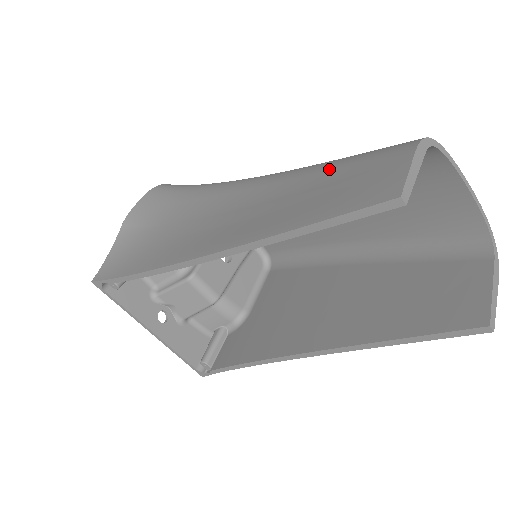
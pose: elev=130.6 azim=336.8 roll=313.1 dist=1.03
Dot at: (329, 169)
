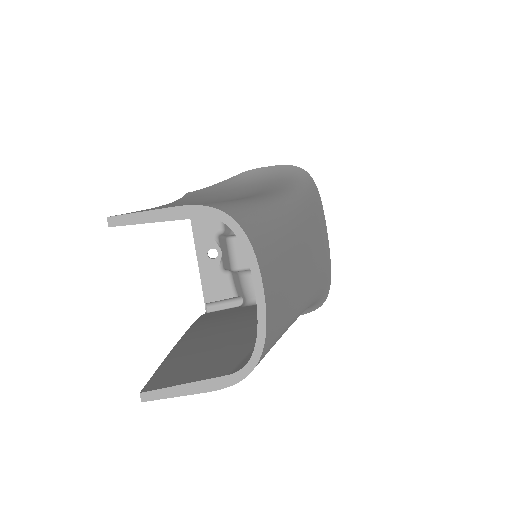
Dot at: occluded
